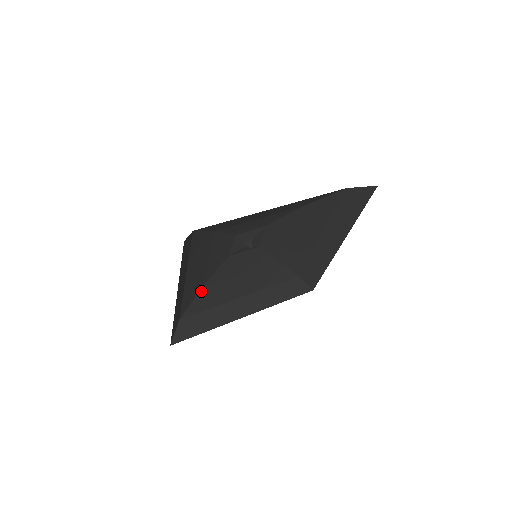
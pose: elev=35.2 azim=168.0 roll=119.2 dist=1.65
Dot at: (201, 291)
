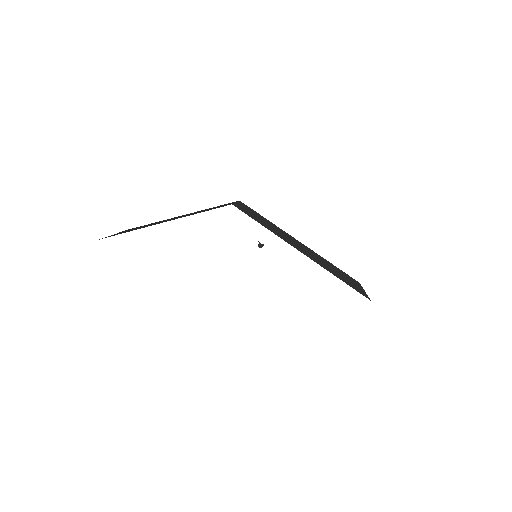
Dot at: occluded
